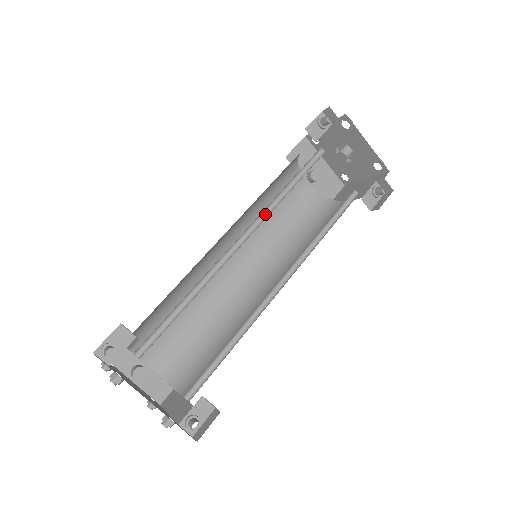
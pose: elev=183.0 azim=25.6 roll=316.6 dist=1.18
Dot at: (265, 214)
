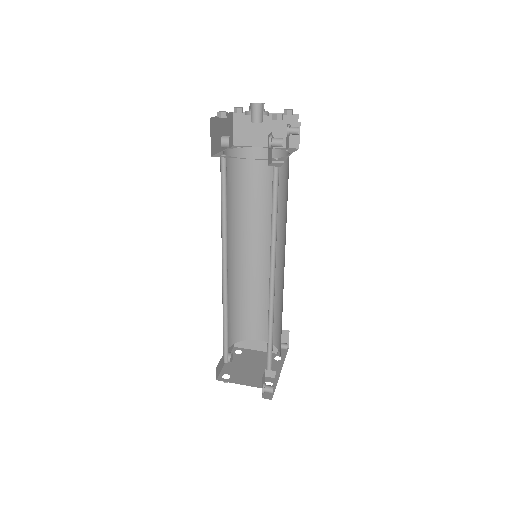
Dot at: (271, 246)
